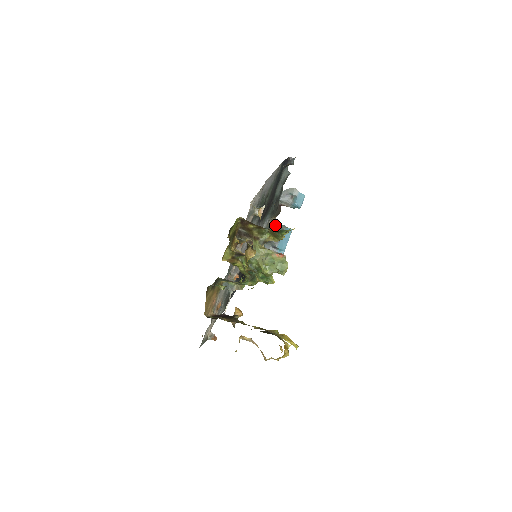
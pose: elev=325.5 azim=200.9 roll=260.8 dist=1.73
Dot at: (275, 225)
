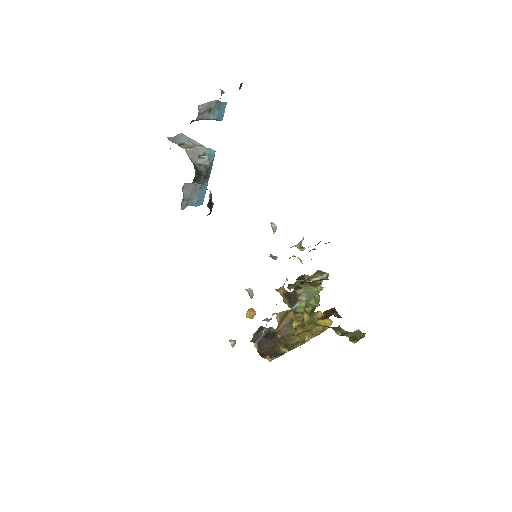
Dot at: occluded
